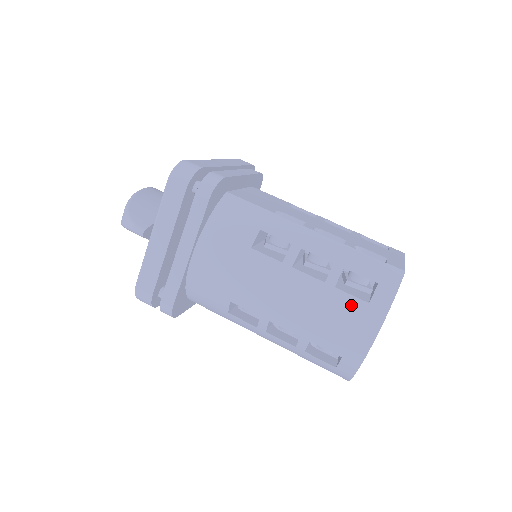
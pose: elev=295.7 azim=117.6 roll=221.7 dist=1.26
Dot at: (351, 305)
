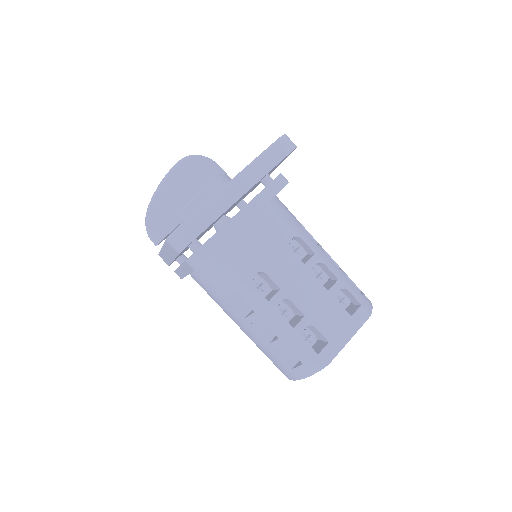
Dot at: (281, 362)
